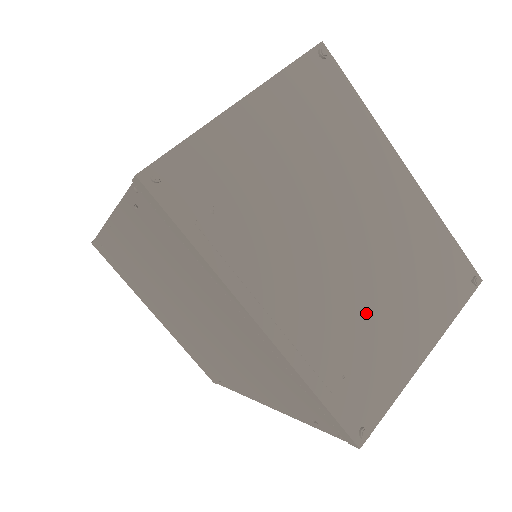
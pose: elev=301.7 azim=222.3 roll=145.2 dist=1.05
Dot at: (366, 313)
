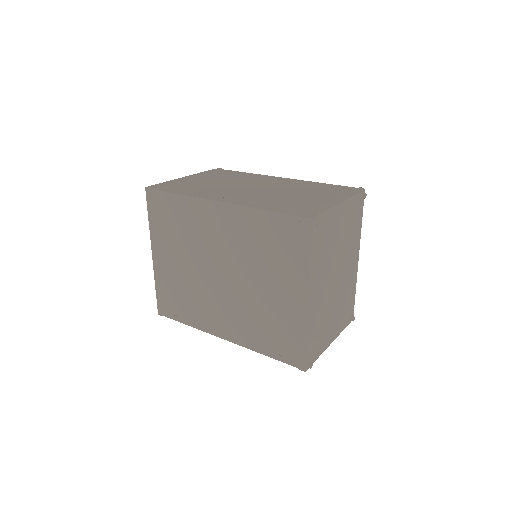
Dot at: (328, 314)
